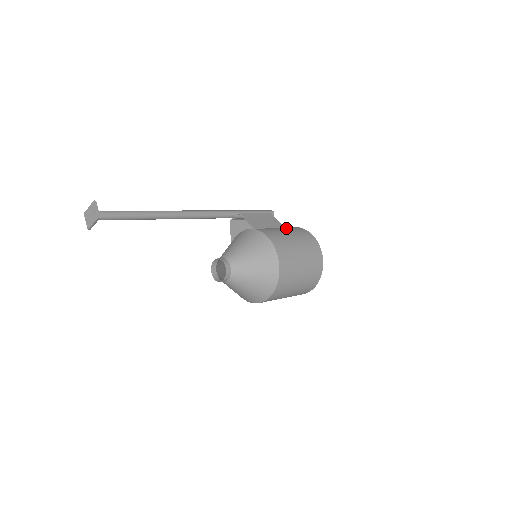
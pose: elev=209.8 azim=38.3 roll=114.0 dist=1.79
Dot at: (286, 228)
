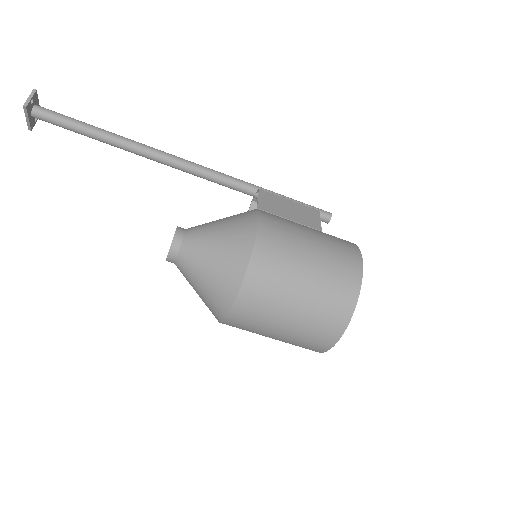
Dot at: (321, 231)
